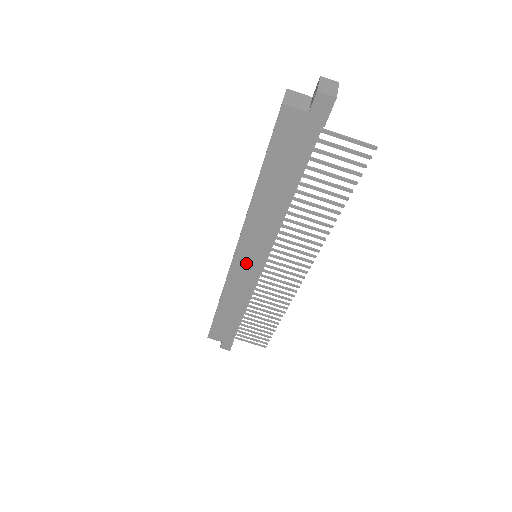
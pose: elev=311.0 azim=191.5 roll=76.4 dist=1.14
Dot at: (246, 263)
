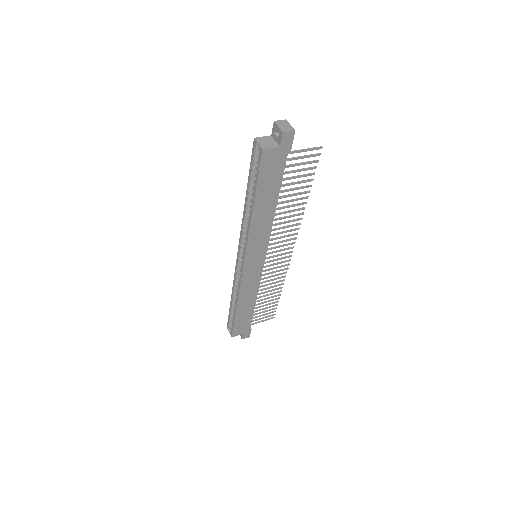
Dot at: (253, 264)
